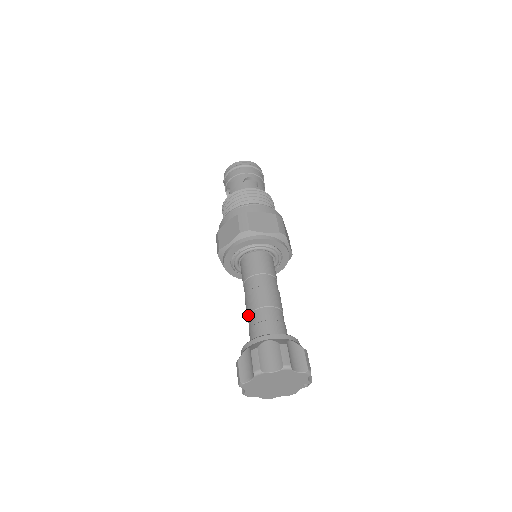
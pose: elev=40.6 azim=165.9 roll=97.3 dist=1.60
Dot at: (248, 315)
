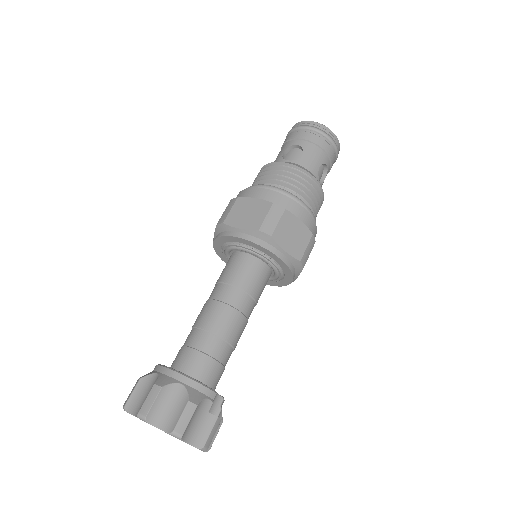
Dot at: occluded
